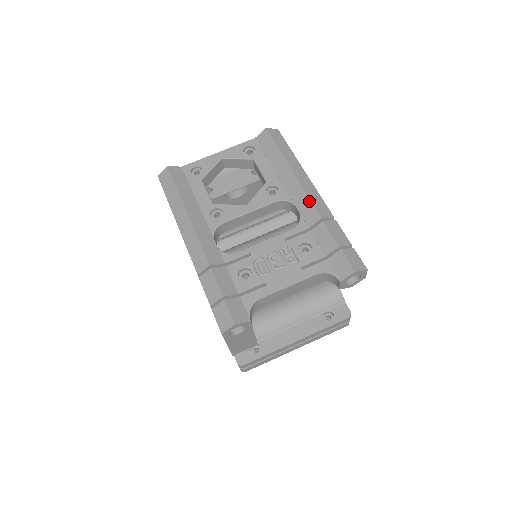
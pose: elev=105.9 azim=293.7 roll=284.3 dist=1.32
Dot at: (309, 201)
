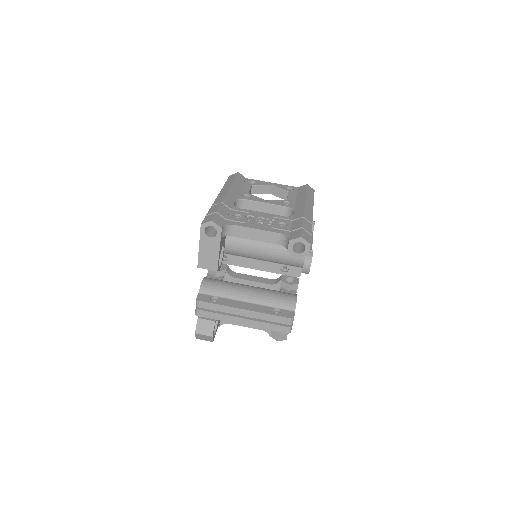
Dot at: (303, 210)
